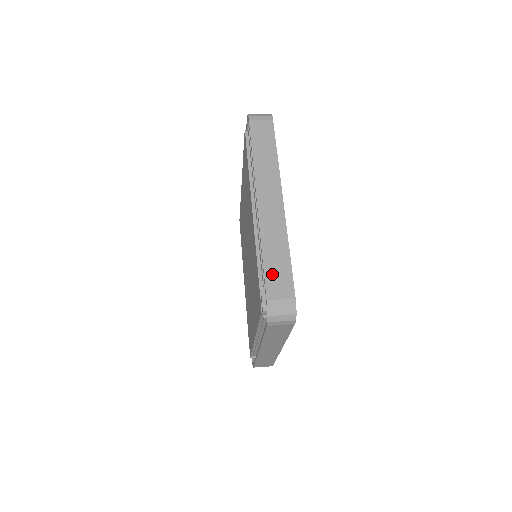
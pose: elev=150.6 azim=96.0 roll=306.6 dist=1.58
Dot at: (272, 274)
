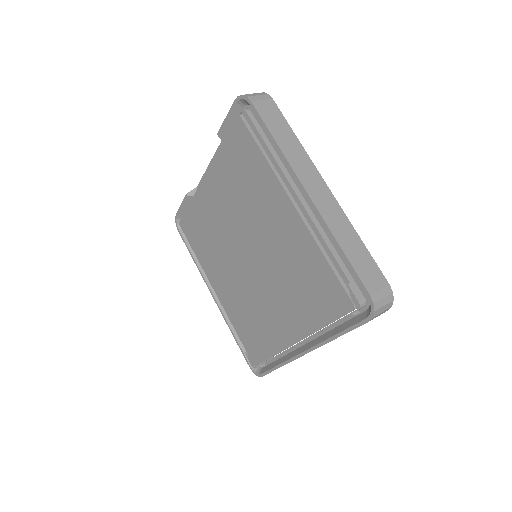
Dot at: (360, 266)
